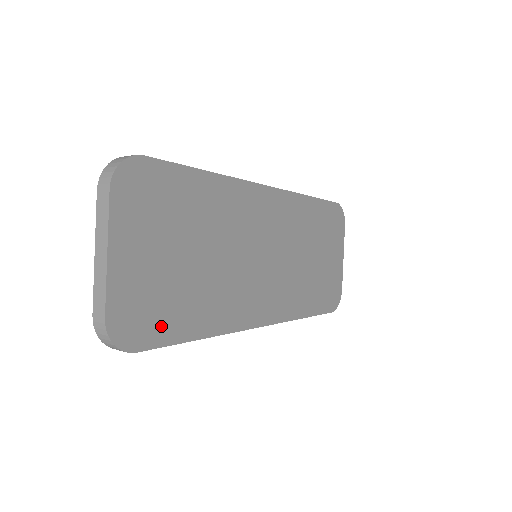
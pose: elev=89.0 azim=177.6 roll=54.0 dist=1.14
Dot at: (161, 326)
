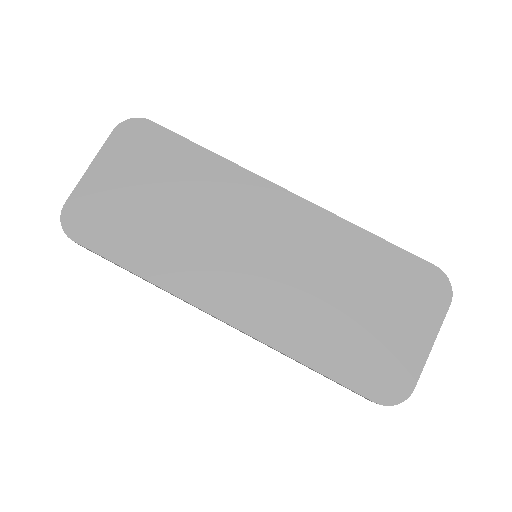
Dot at: (104, 237)
